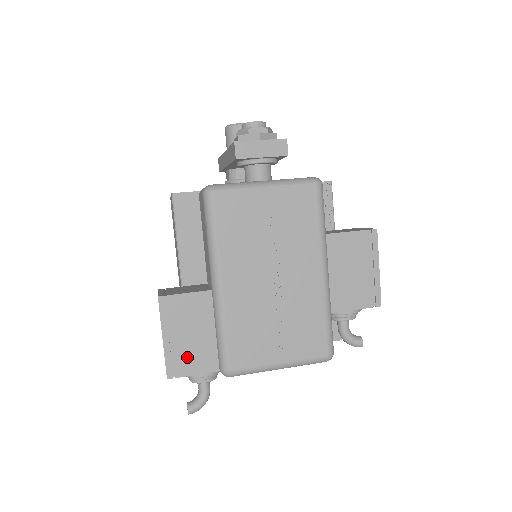
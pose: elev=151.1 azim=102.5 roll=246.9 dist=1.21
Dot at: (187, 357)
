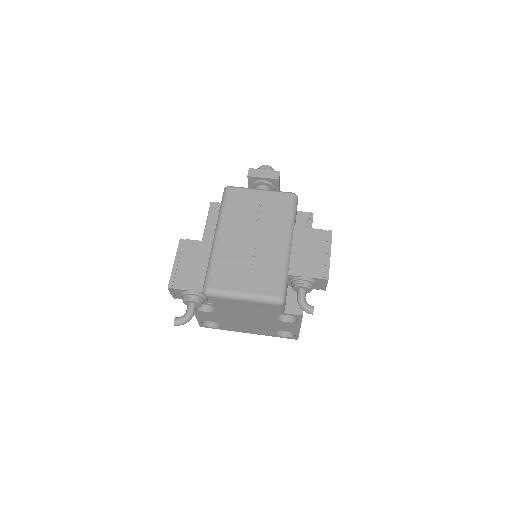
Dot at: (185, 278)
